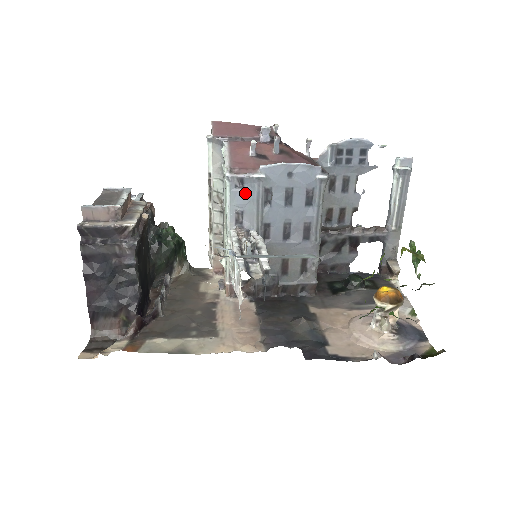
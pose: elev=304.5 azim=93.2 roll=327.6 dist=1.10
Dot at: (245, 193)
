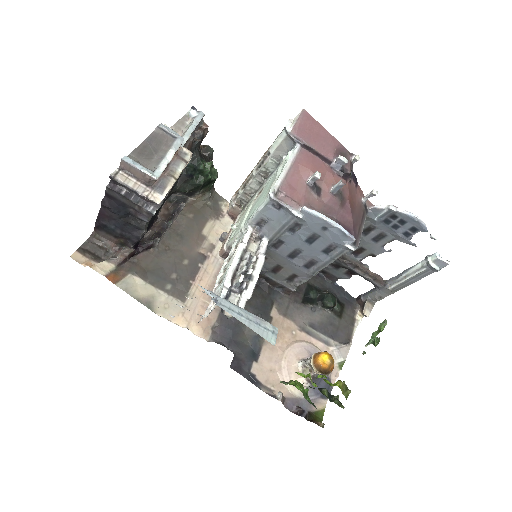
Dot at: (278, 214)
